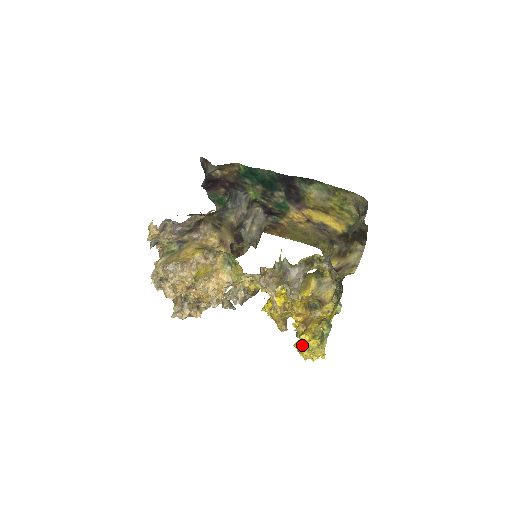
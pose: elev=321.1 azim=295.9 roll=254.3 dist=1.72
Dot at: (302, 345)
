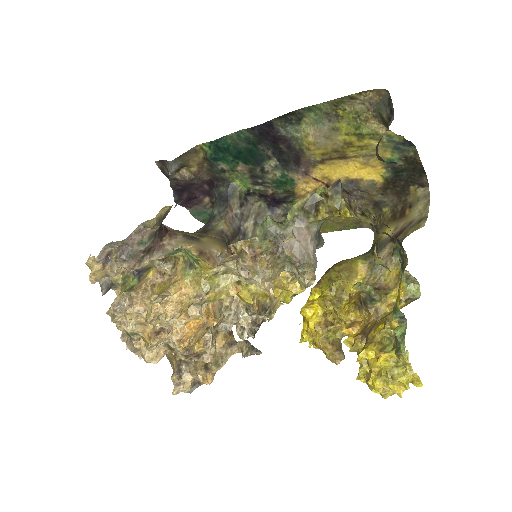
Dot at: (368, 371)
